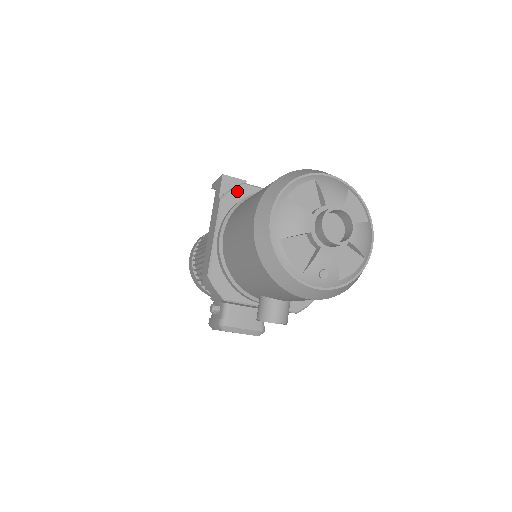
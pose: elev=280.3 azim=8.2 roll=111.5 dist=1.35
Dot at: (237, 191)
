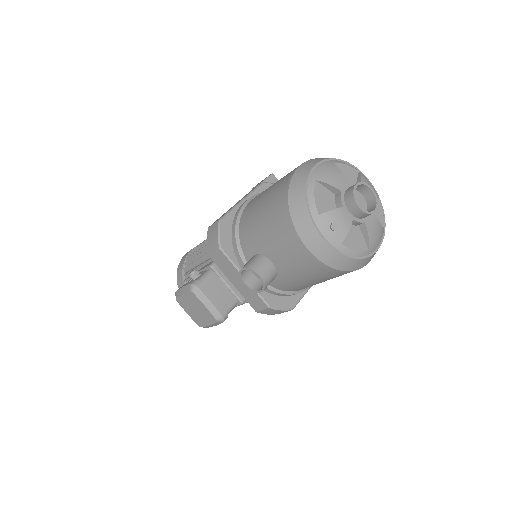
Dot at: occluded
